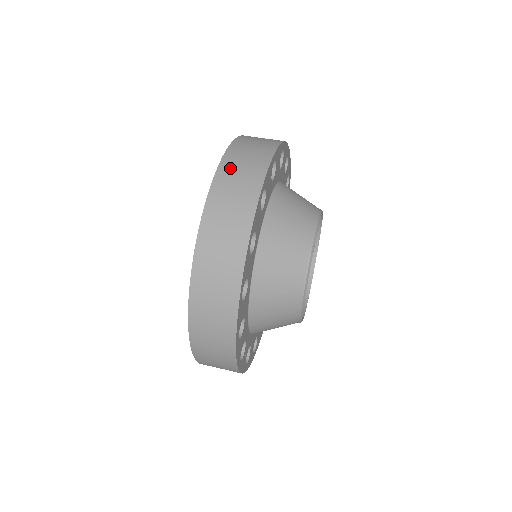
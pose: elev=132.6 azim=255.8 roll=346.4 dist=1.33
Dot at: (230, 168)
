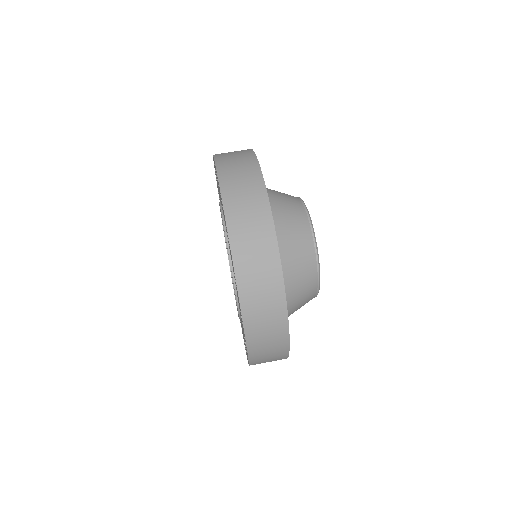
Dot at: (224, 156)
